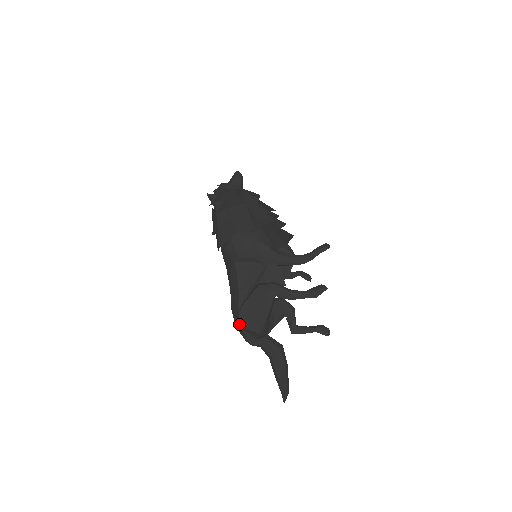
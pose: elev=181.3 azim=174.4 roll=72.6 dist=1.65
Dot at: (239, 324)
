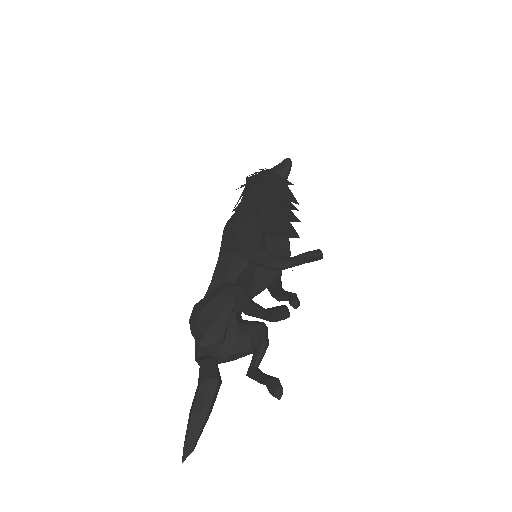
Dot at: occluded
